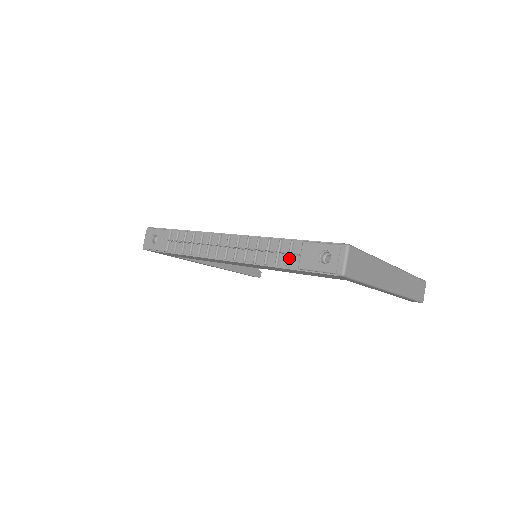
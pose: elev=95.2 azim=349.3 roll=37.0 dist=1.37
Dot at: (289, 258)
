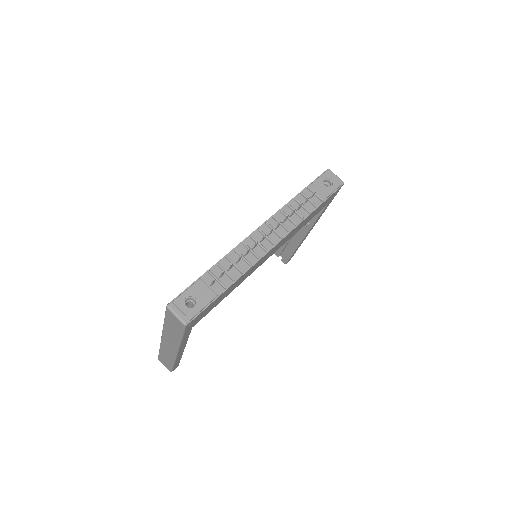
Dot at: (312, 201)
